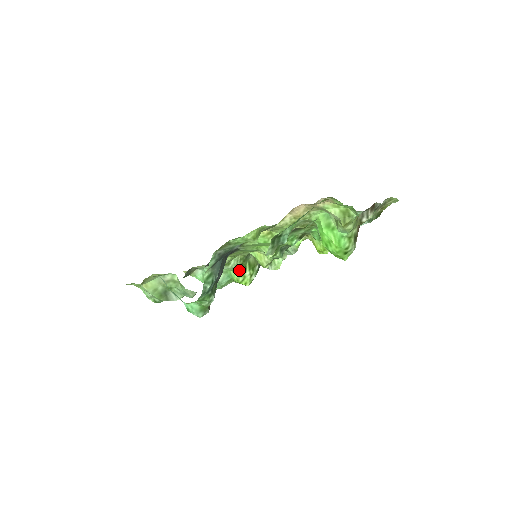
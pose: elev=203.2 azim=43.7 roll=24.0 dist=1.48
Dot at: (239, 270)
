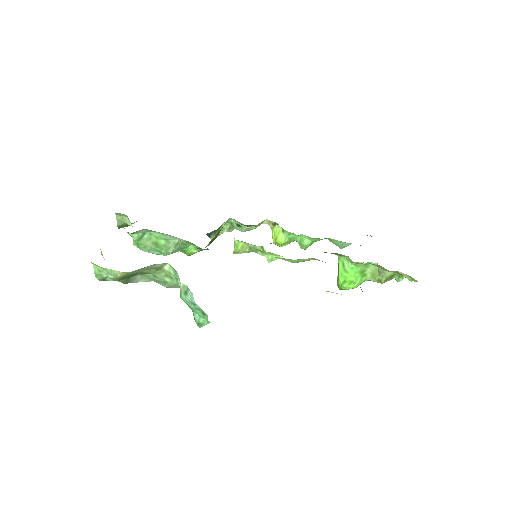
Dot at: occluded
